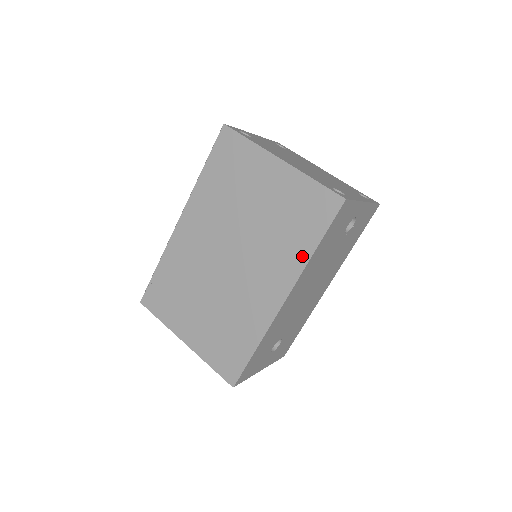
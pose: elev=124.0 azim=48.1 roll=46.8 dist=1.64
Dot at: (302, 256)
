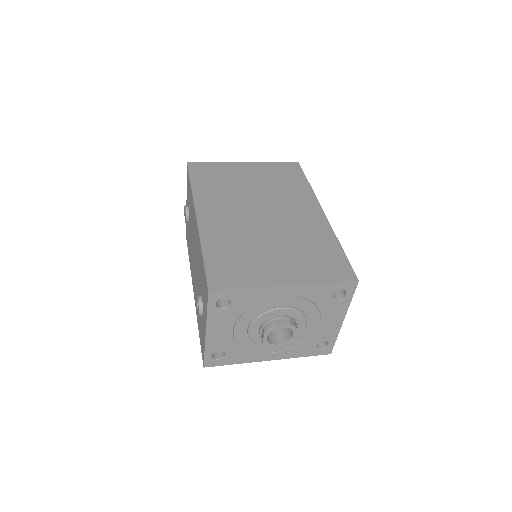
Dot at: (307, 189)
